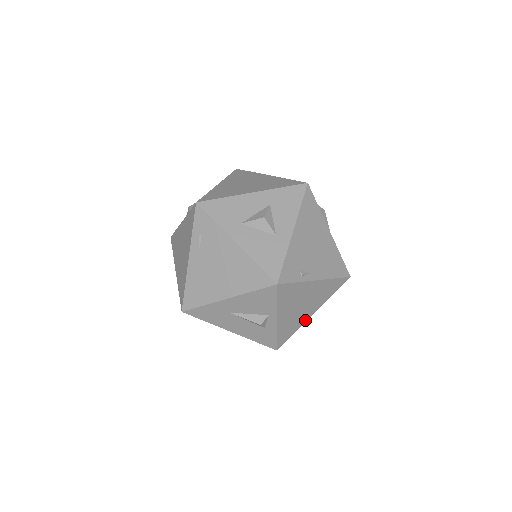
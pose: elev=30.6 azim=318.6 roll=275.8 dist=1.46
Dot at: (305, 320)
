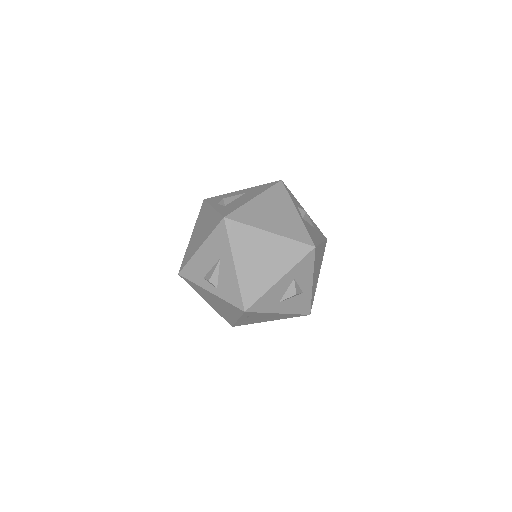
Dot at: occluded
